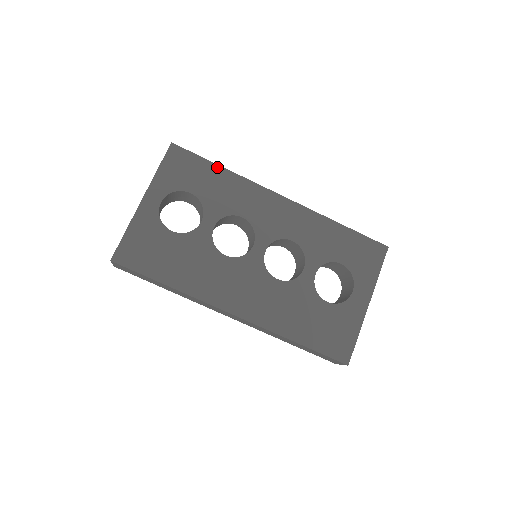
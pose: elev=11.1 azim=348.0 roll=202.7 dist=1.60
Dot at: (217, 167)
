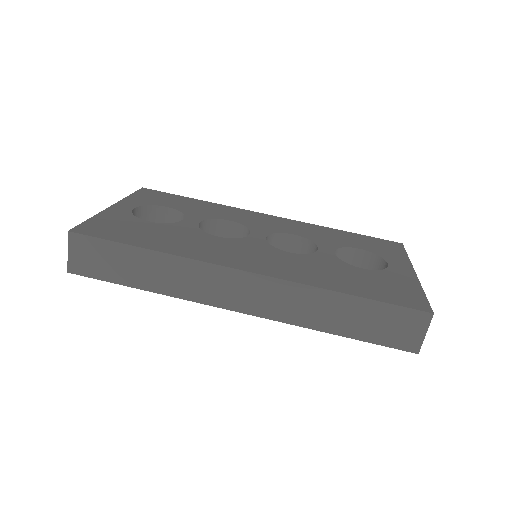
Dot at: (193, 199)
